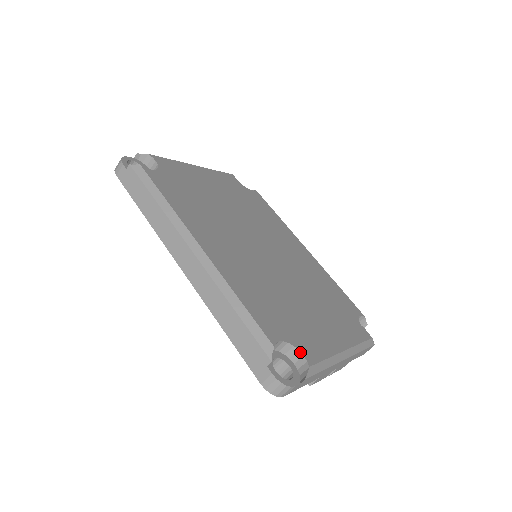
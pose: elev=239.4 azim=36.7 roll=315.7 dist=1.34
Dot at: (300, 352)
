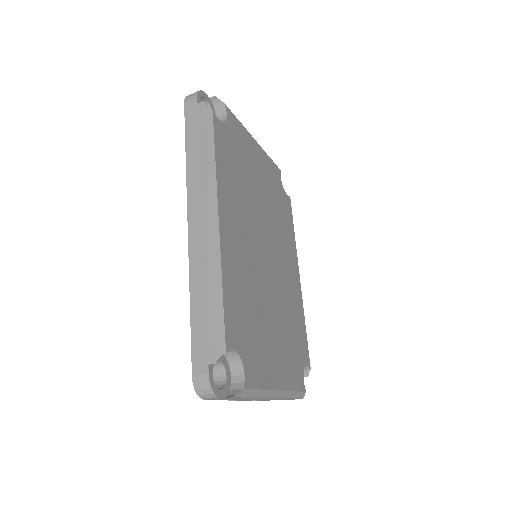
Dot at: (244, 370)
